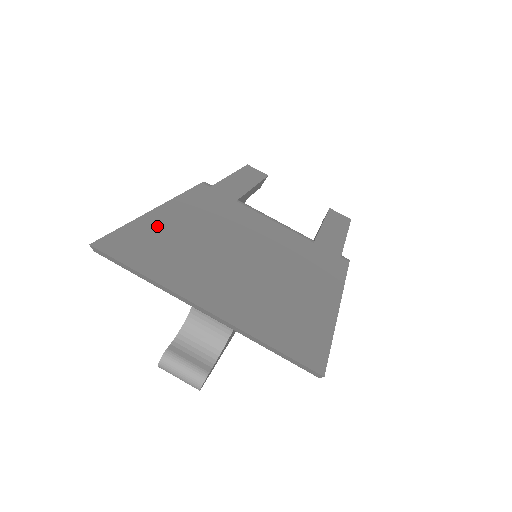
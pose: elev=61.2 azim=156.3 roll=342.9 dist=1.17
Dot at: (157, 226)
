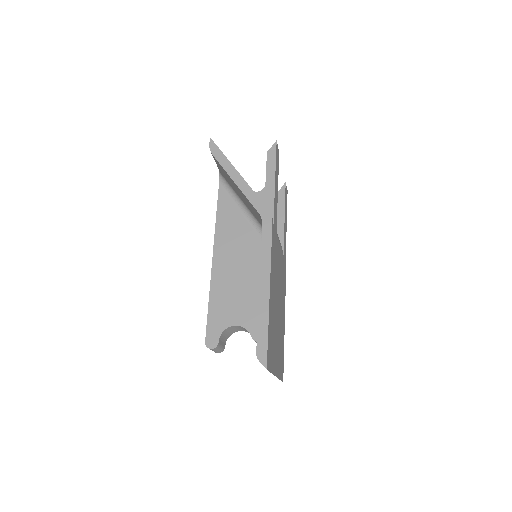
Dot at: (271, 318)
